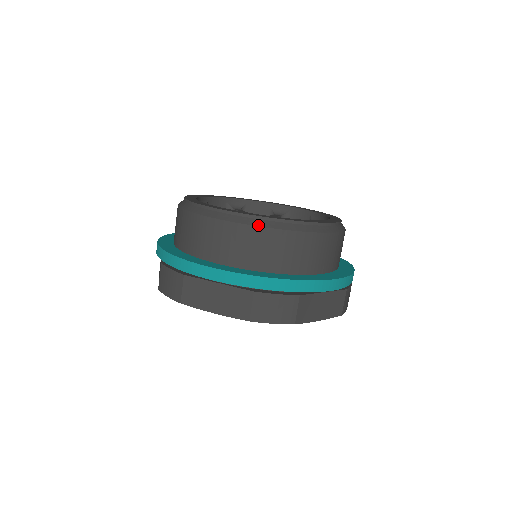
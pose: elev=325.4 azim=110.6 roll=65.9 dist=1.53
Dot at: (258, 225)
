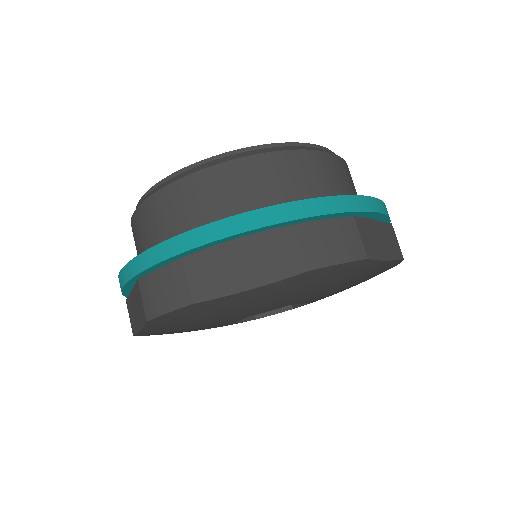
Dot at: (141, 202)
